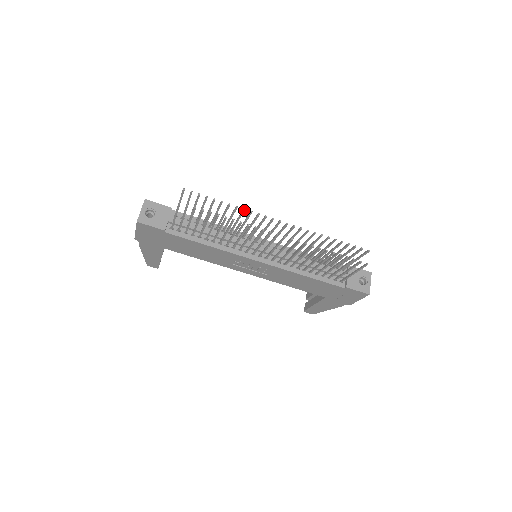
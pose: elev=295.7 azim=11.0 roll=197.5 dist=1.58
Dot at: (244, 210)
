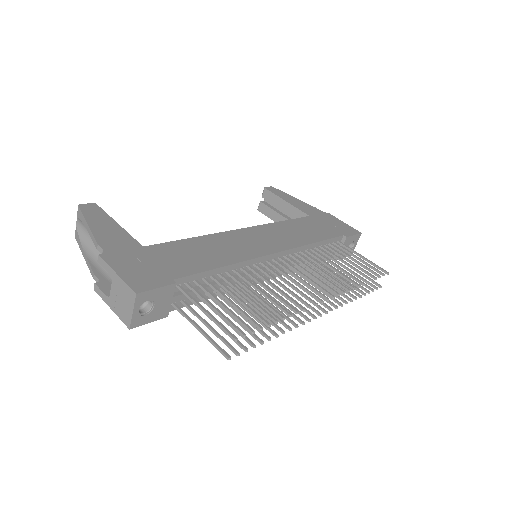
Dot at: (297, 313)
